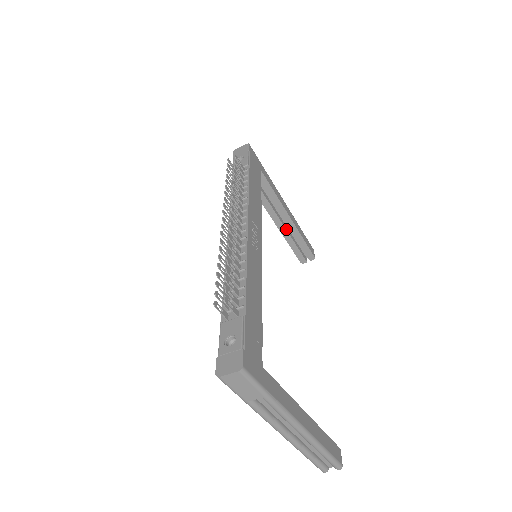
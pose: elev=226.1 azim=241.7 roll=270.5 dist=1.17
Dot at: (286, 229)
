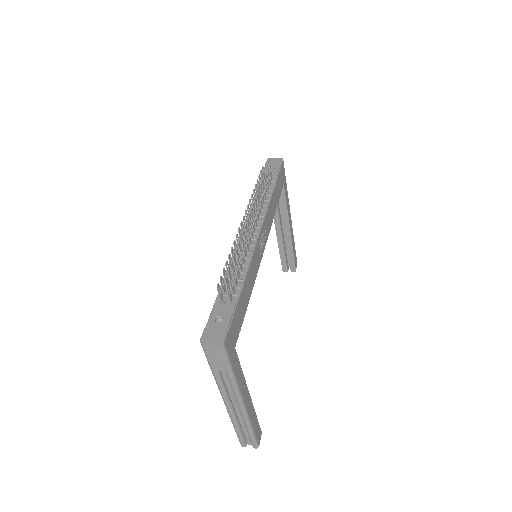
Dot at: (283, 238)
